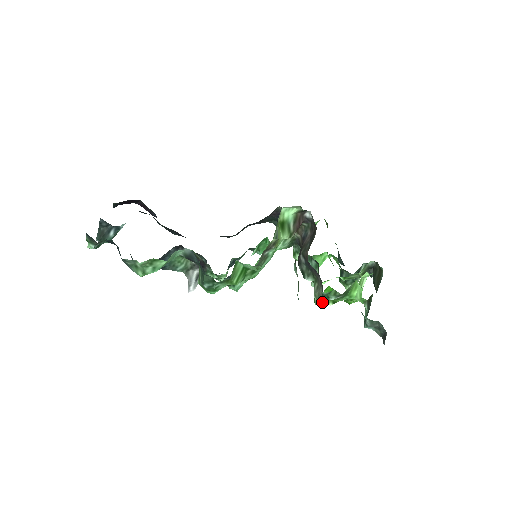
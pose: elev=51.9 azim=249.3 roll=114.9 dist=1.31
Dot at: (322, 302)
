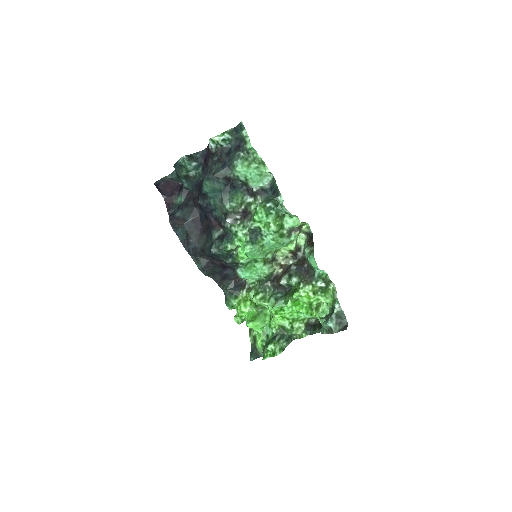
Dot at: (308, 287)
